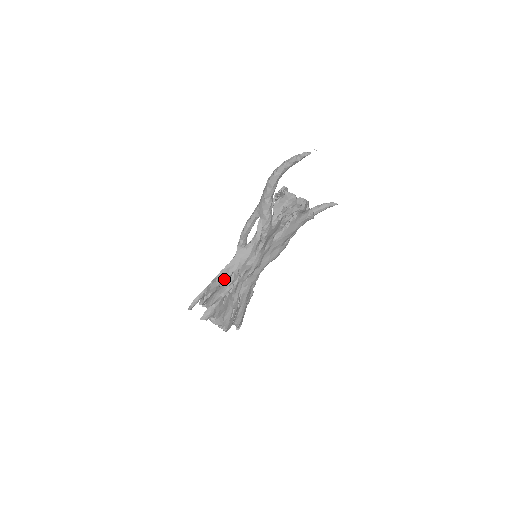
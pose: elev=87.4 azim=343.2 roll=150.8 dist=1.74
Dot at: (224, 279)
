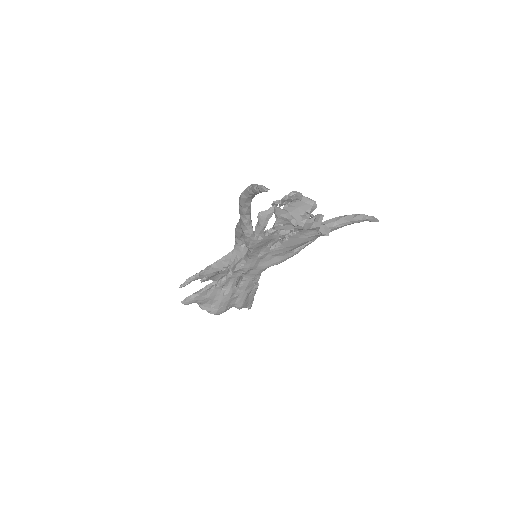
Dot at: (219, 269)
